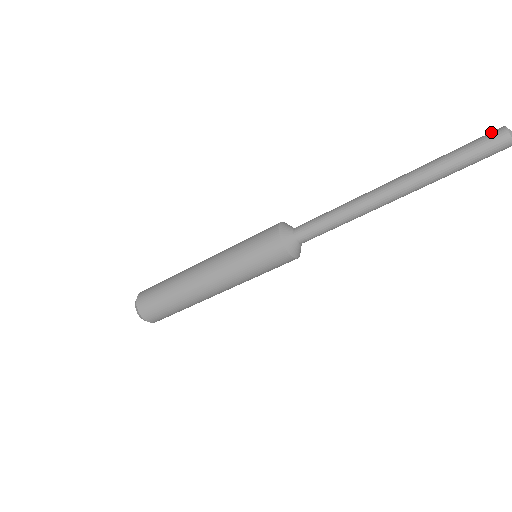
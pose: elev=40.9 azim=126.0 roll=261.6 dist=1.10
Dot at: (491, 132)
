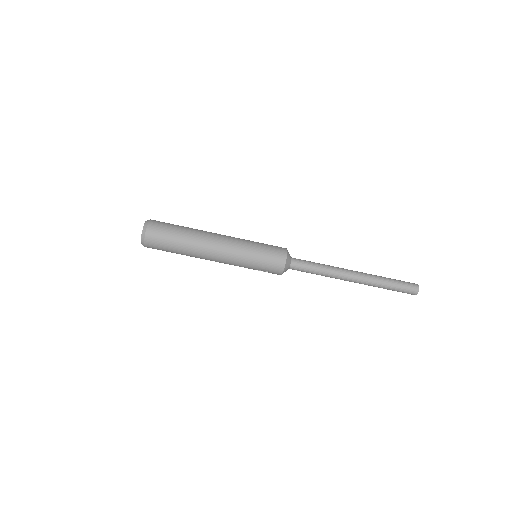
Dot at: occluded
